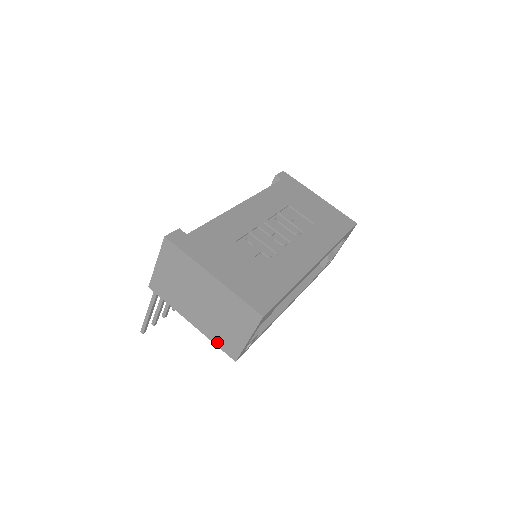
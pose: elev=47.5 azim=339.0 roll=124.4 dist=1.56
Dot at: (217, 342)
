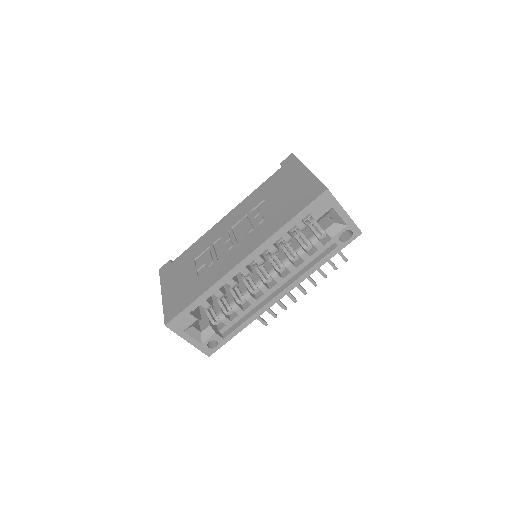
Dot at: occluded
